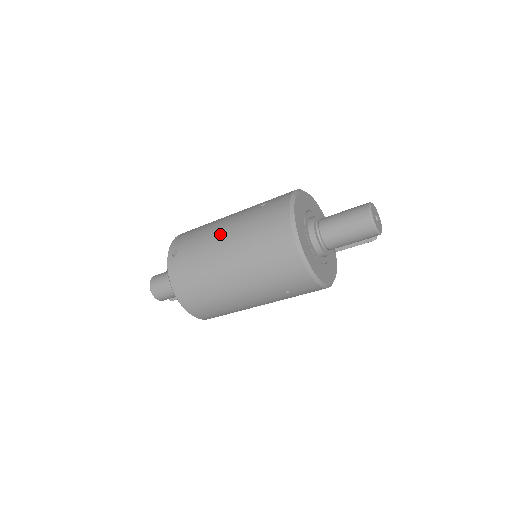
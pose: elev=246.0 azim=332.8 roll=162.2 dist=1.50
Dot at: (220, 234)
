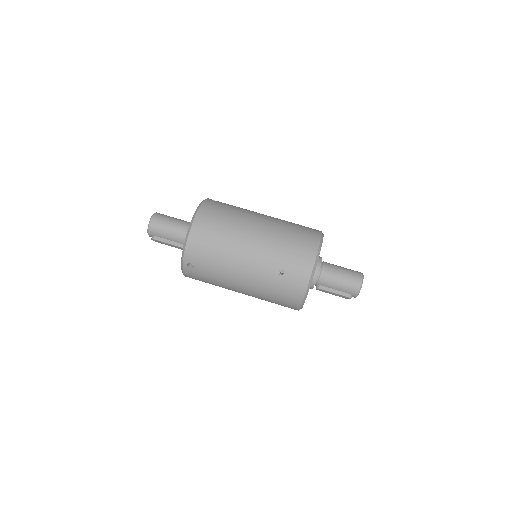
Dot at: occluded
